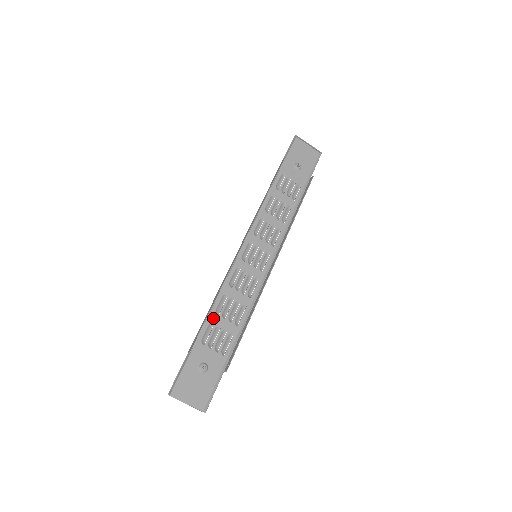
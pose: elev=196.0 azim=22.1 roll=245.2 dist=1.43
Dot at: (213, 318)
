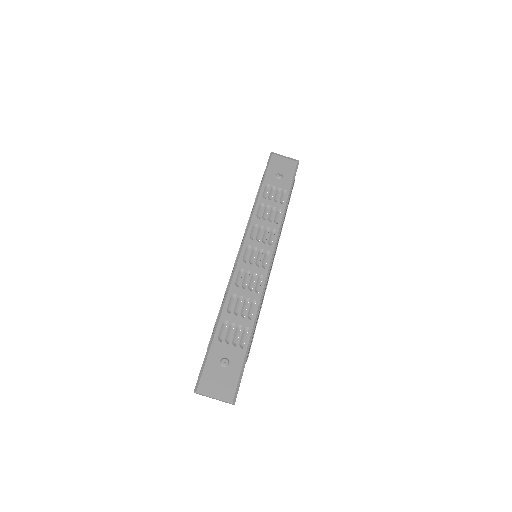
Dot at: (225, 316)
